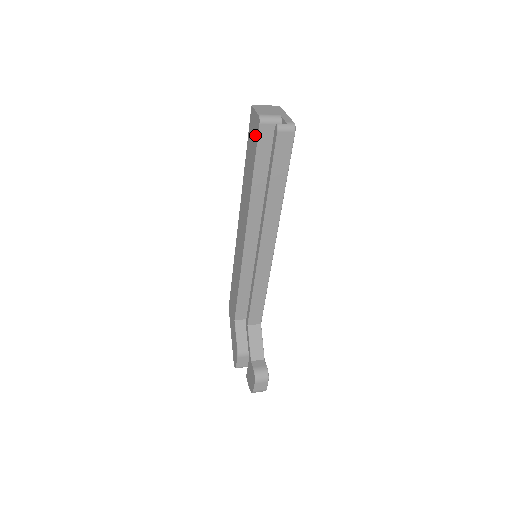
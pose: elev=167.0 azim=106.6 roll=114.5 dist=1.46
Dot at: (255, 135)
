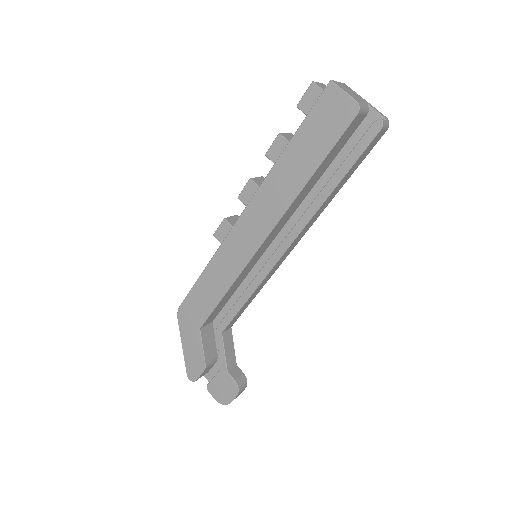
Dot at: (337, 124)
